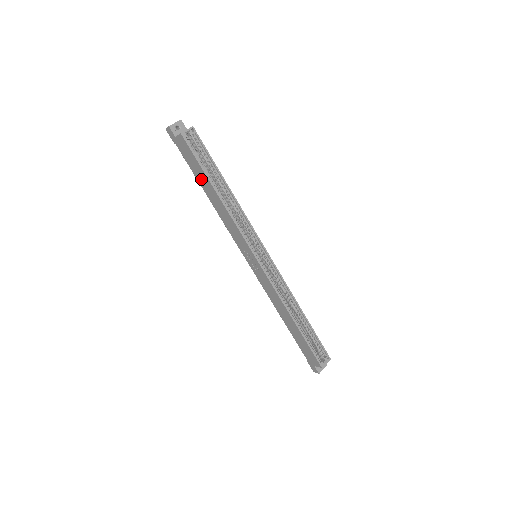
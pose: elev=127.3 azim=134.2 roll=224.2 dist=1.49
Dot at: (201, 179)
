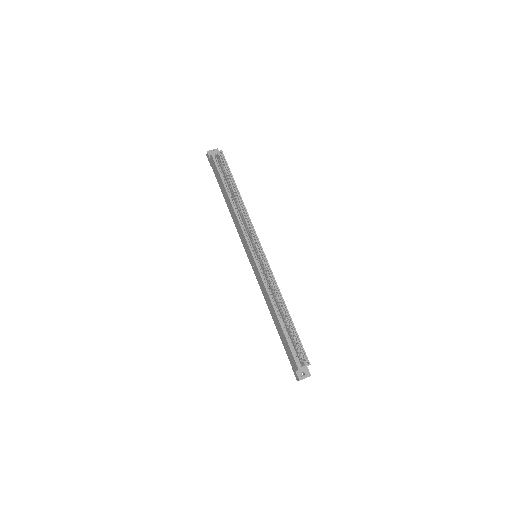
Dot at: (222, 190)
